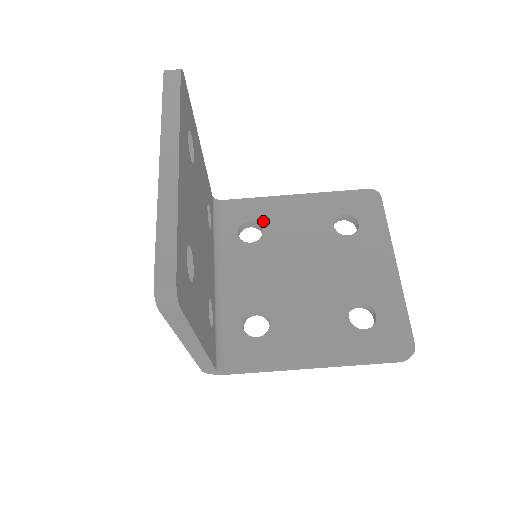
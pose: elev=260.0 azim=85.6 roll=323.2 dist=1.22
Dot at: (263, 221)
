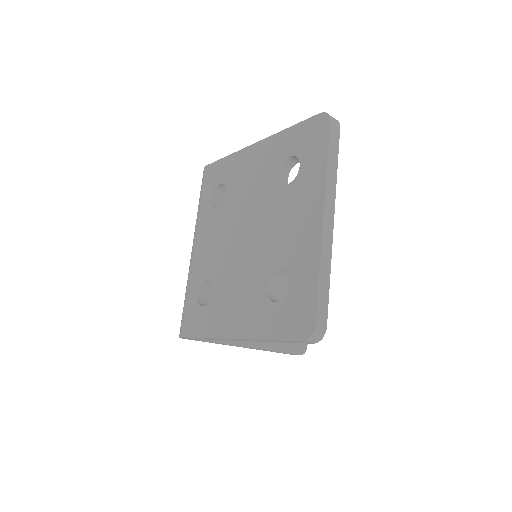
Dot at: occluded
